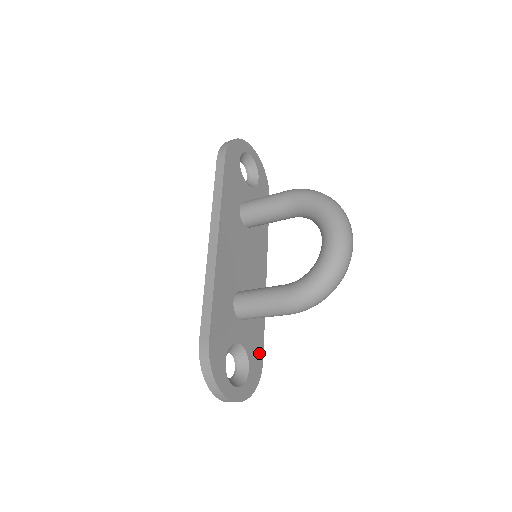
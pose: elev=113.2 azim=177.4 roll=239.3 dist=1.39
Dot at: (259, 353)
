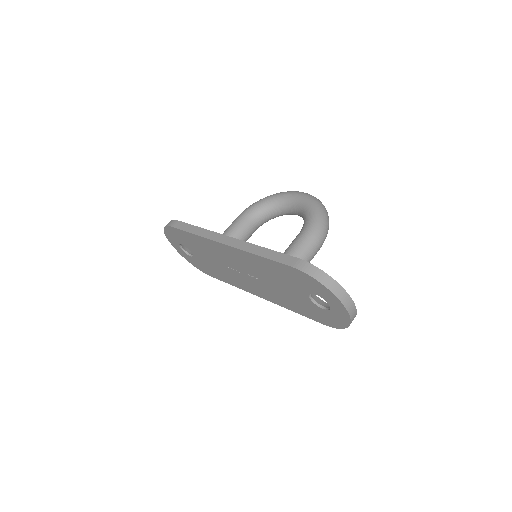
Dot at: occluded
